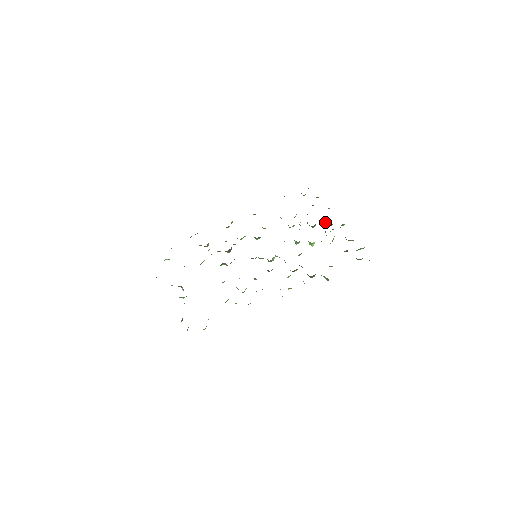
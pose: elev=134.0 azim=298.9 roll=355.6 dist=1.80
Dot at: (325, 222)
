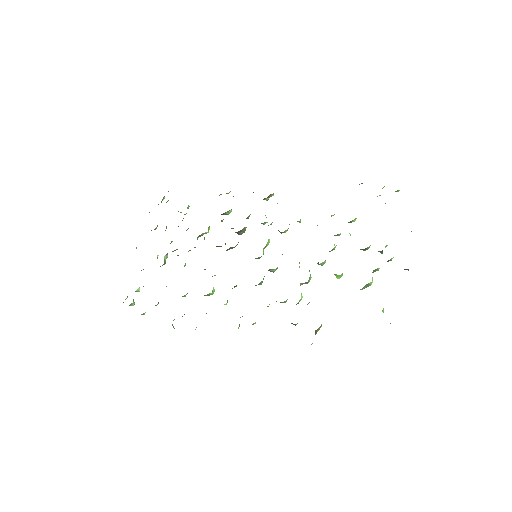
Dot at: (381, 251)
